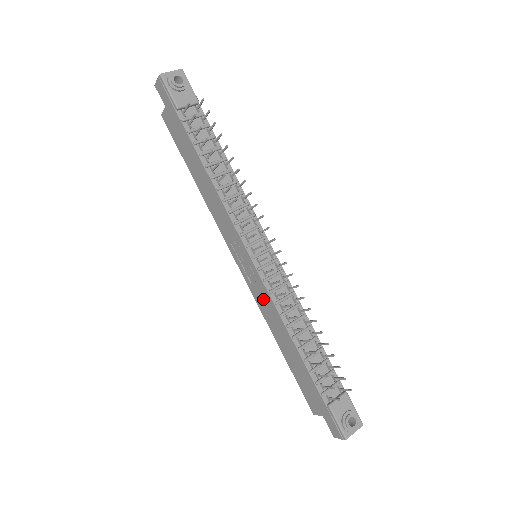
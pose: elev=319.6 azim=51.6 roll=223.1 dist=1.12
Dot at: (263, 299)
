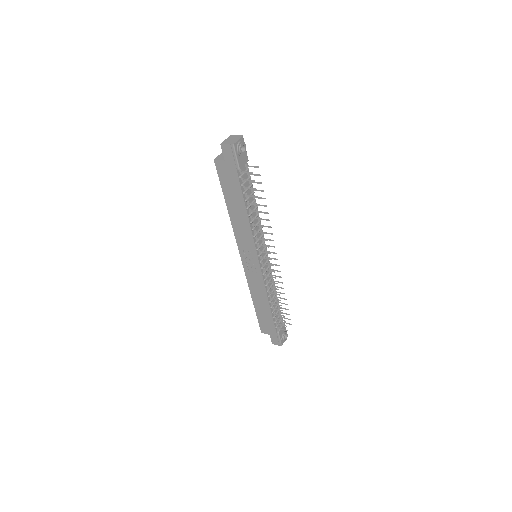
Dot at: (256, 281)
